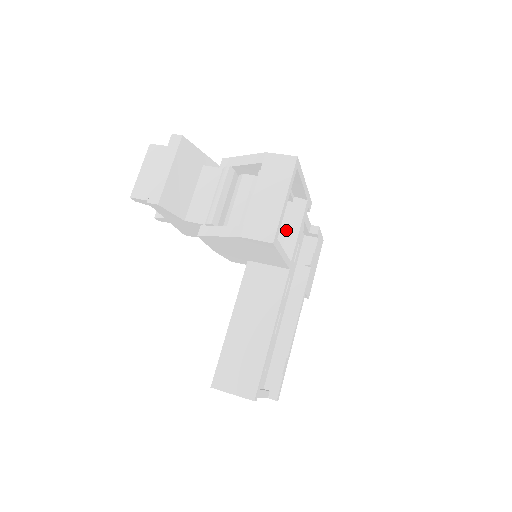
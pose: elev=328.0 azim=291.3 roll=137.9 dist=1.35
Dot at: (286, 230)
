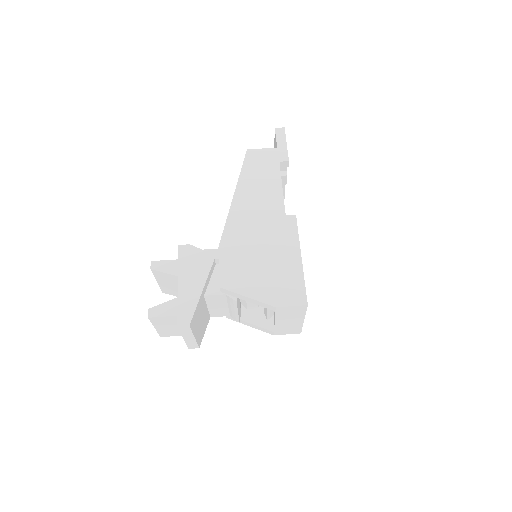
Dot at: occluded
